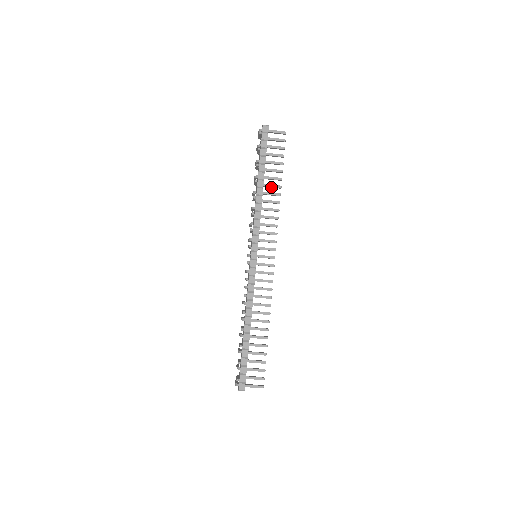
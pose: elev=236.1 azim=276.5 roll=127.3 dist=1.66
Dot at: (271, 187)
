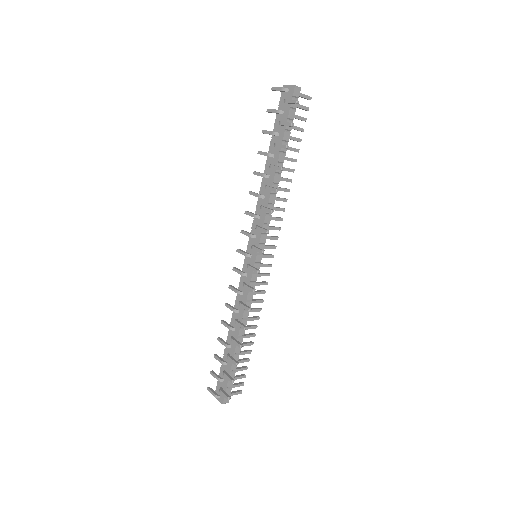
Dot at: (284, 170)
